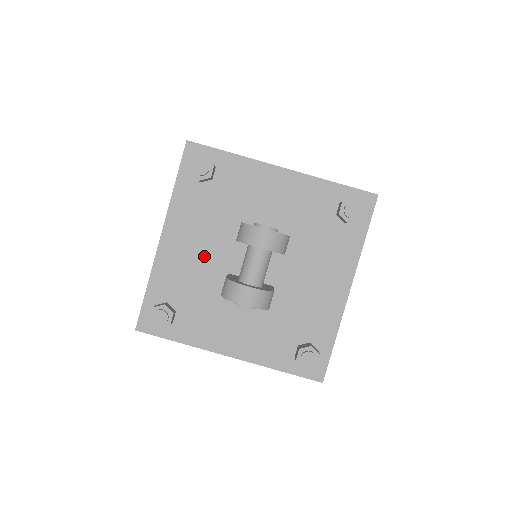
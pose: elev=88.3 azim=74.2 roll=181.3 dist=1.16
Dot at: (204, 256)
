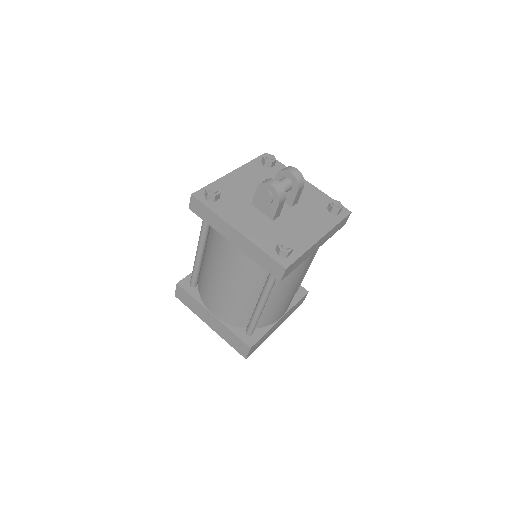
Dot at: (249, 188)
